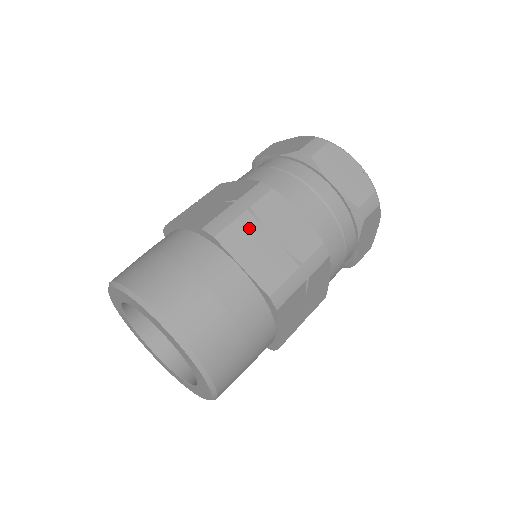
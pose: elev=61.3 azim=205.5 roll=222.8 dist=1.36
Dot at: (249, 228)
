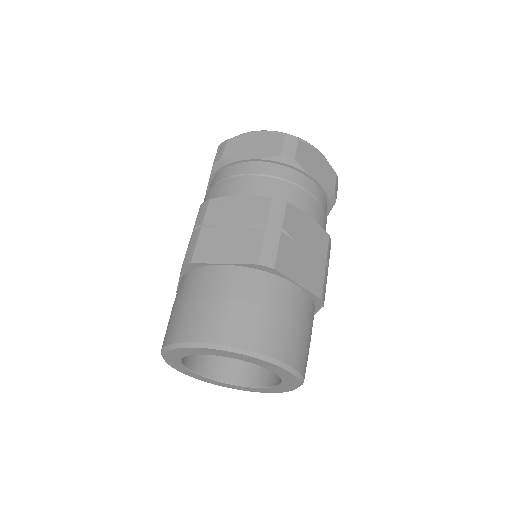
Dot at: (211, 237)
